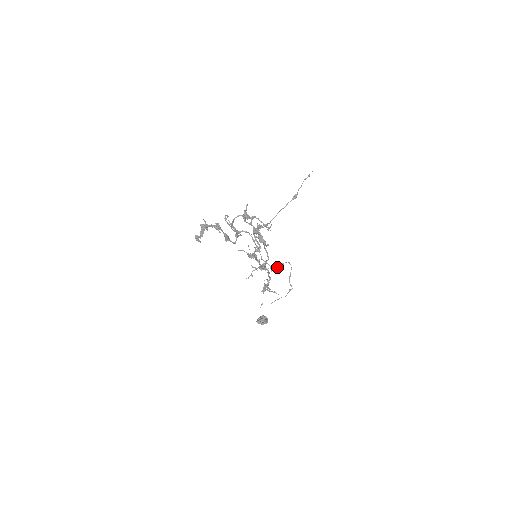
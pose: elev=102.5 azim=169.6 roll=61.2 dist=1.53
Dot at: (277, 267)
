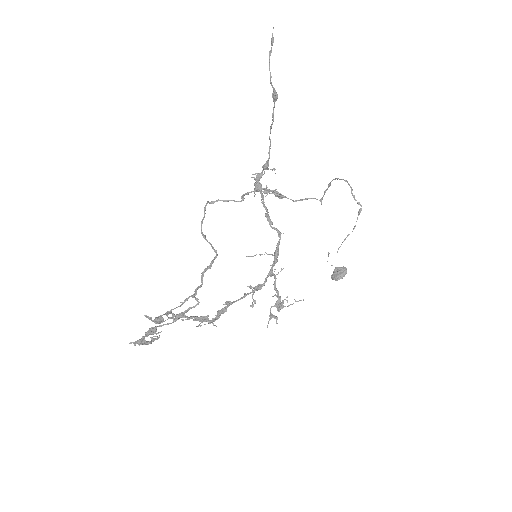
Dot at: (325, 192)
